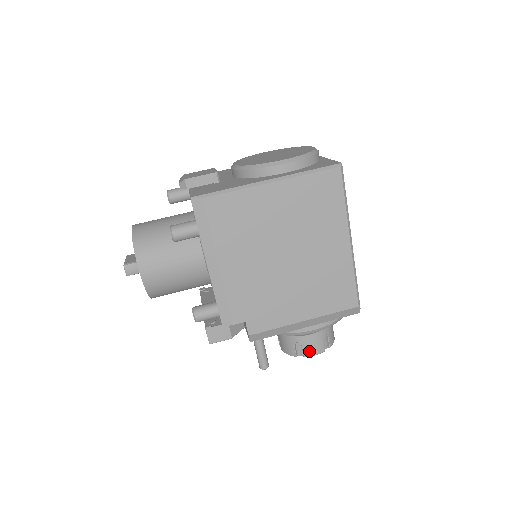
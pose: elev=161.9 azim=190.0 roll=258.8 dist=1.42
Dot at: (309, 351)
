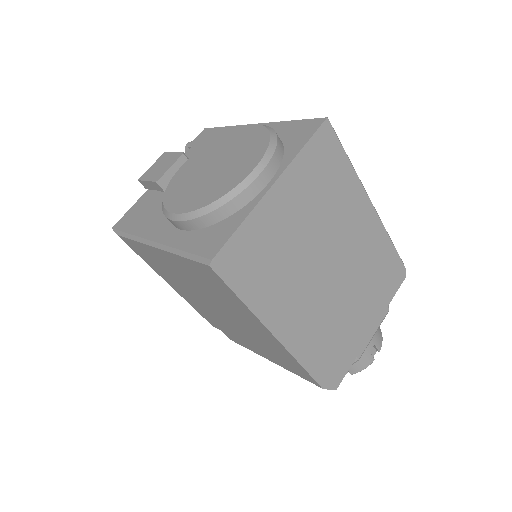
Dot at: occluded
